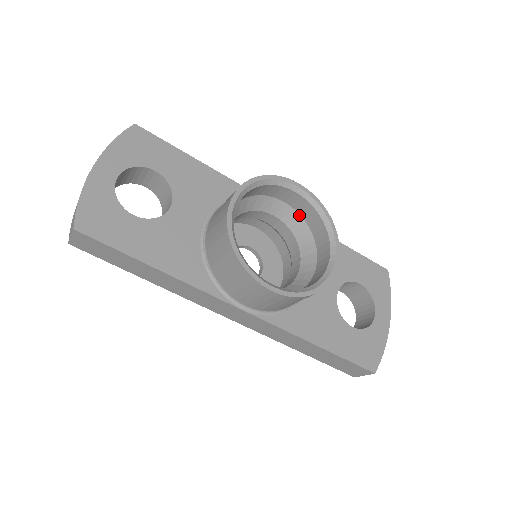
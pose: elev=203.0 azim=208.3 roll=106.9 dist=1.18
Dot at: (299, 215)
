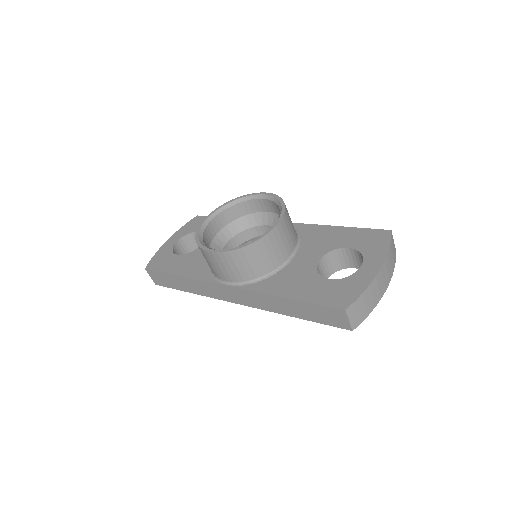
Dot at: (278, 215)
